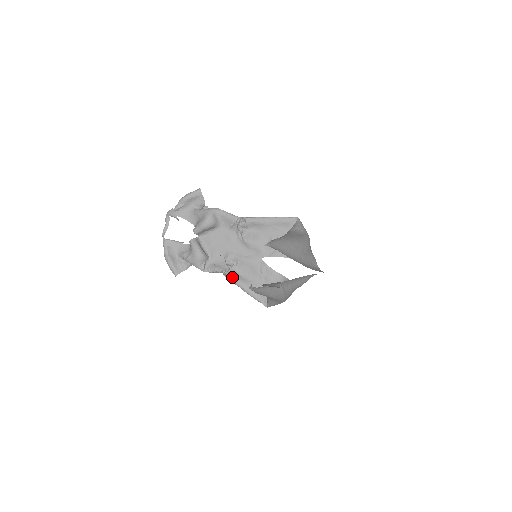
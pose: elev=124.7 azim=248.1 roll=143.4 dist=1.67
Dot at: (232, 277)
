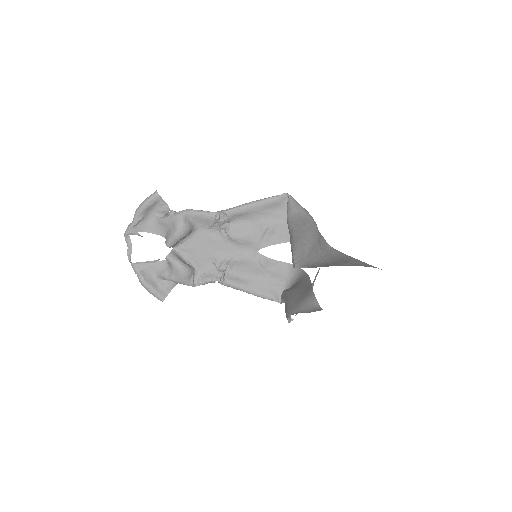
Dot at: (230, 283)
